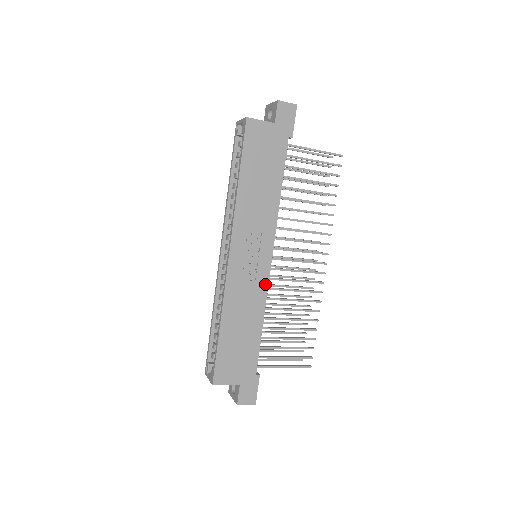
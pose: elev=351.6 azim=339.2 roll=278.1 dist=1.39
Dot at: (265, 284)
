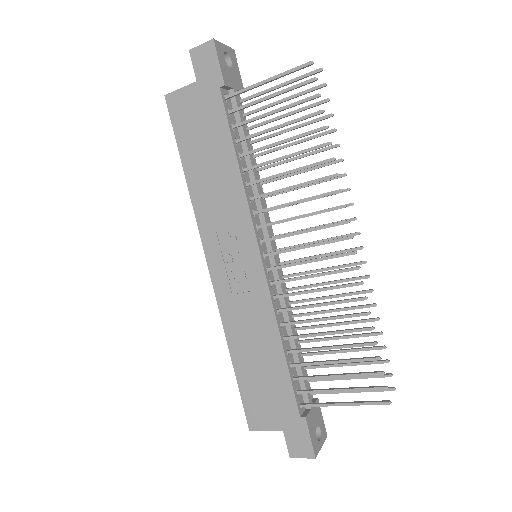
Dot at: (265, 292)
